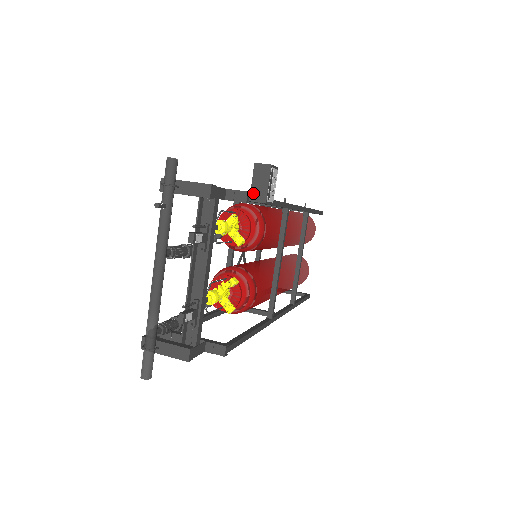
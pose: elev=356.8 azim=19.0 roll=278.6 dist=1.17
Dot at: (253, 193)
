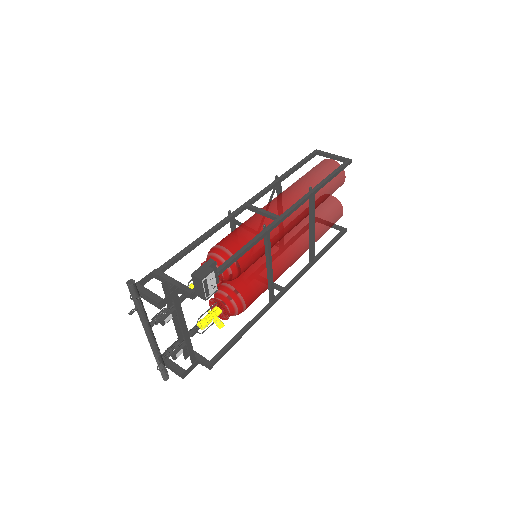
Dot at: (196, 292)
